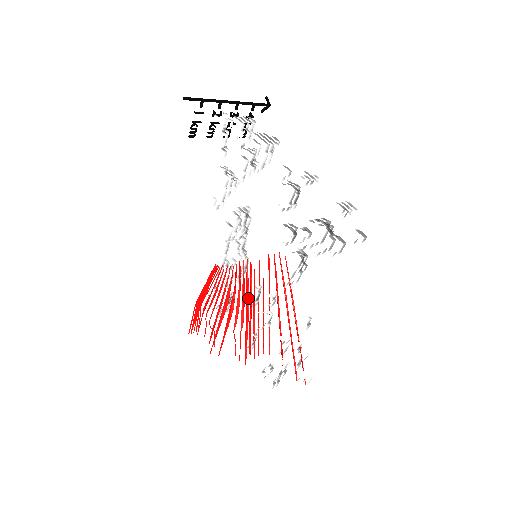
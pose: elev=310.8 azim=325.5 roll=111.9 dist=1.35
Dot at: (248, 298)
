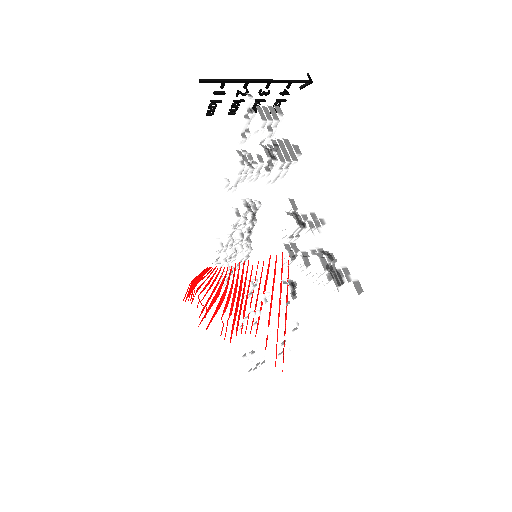
Dot at: (240, 294)
